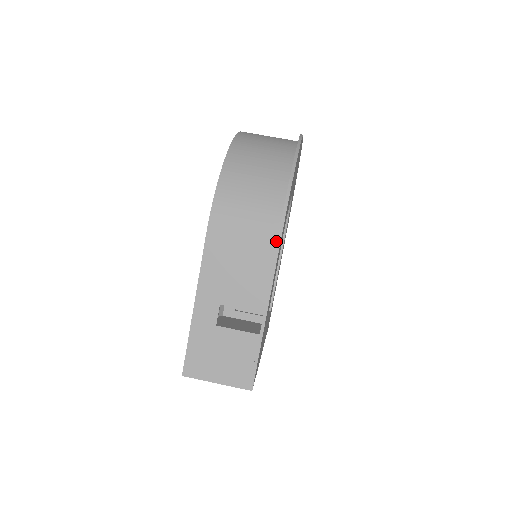
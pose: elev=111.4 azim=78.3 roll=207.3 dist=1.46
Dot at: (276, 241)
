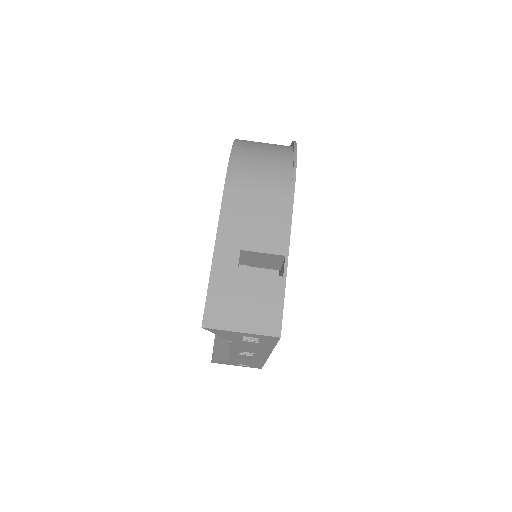
Dot at: (290, 191)
